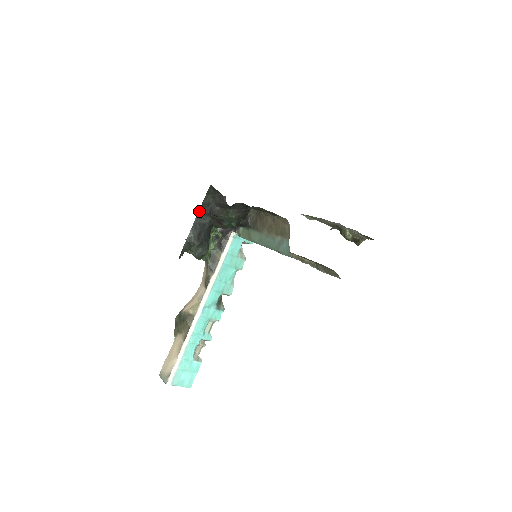
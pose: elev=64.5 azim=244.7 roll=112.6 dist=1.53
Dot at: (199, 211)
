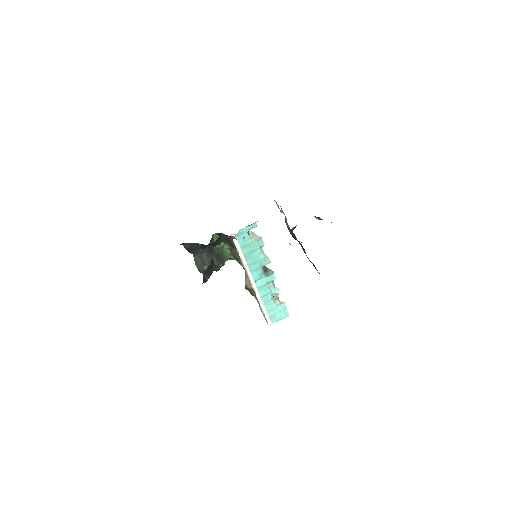
Dot at: (189, 252)
